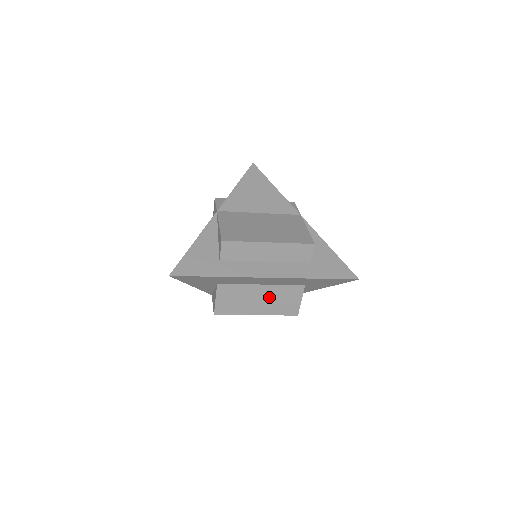
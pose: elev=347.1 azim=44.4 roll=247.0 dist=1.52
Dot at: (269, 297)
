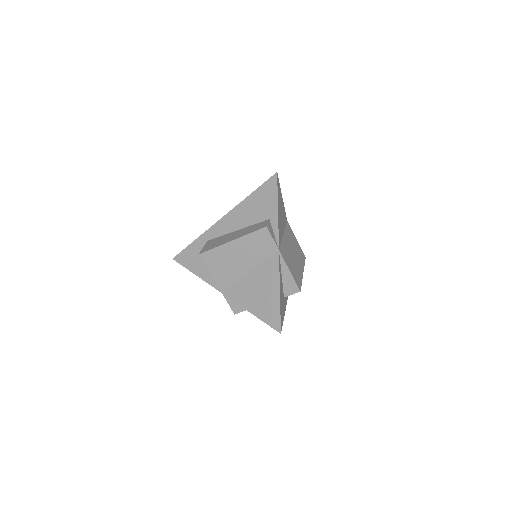
Dot at: occluded
